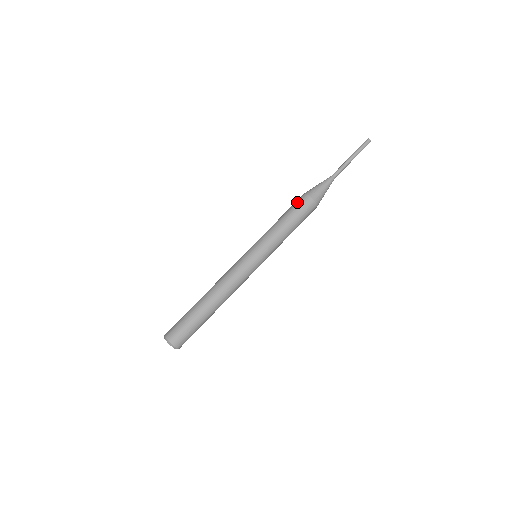
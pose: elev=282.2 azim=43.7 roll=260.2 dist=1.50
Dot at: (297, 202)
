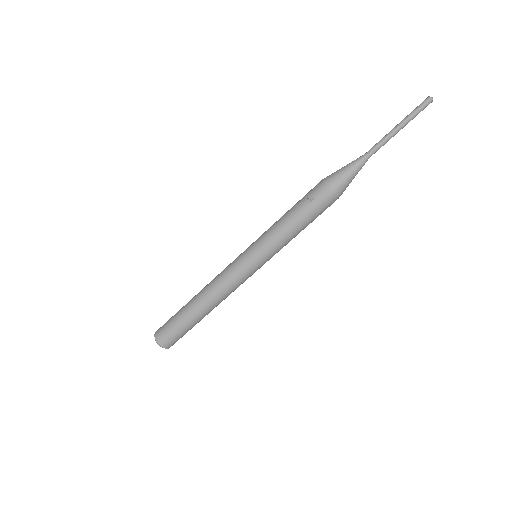
Dot at: (320, 204)
